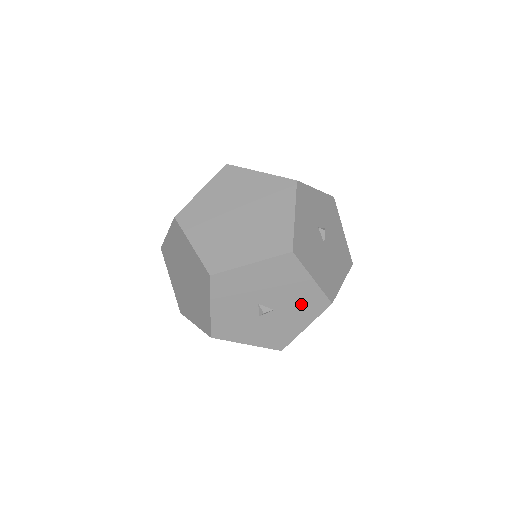
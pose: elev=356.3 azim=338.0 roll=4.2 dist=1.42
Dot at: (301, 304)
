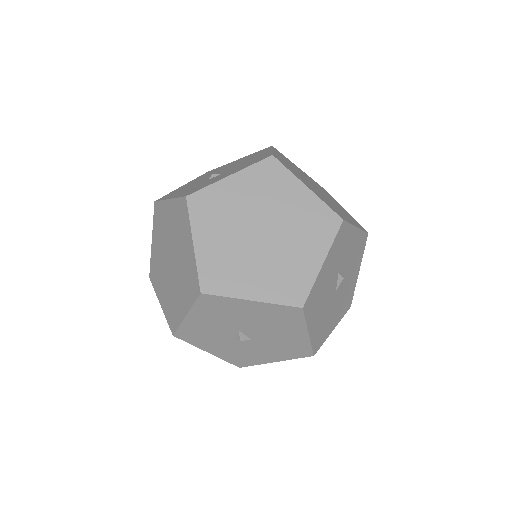
Dot at: (283, 345)
